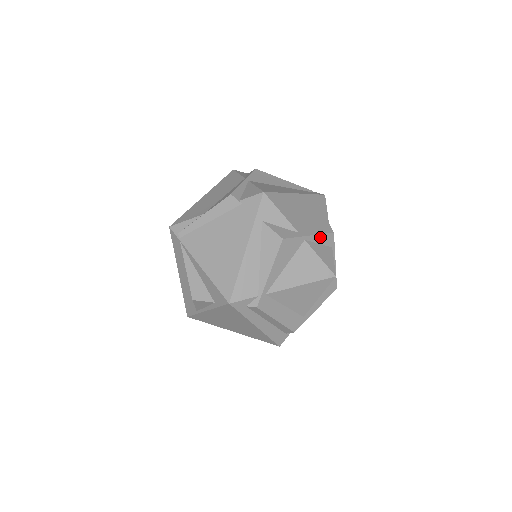
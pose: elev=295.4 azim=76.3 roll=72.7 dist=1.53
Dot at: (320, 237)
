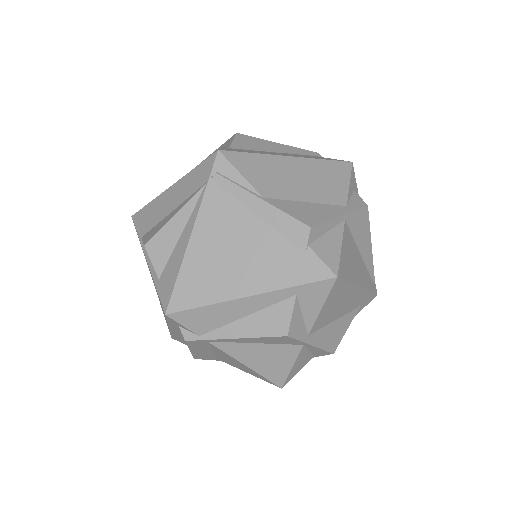
Dot at: (319, 349)
